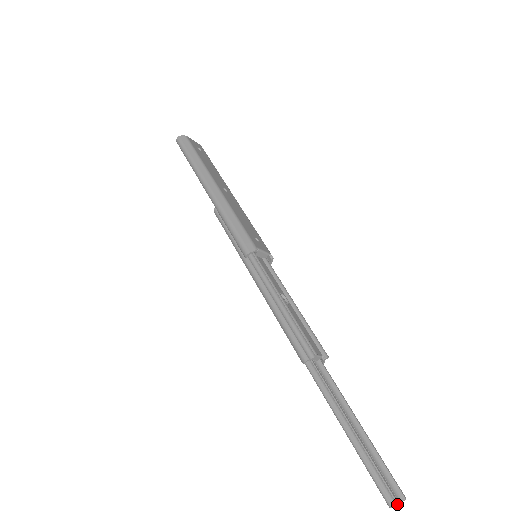
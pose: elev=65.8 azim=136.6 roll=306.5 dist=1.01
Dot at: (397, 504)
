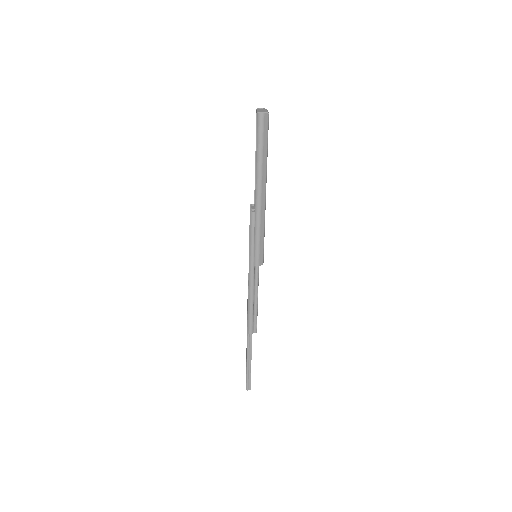
Dot at: occluded
